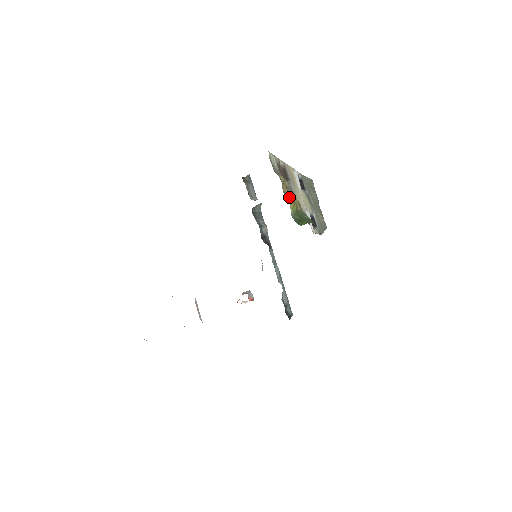
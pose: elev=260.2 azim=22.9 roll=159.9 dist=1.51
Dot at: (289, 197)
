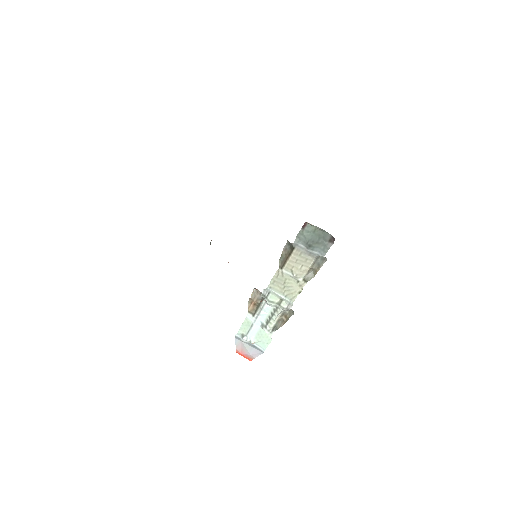
Dot at: occluded
